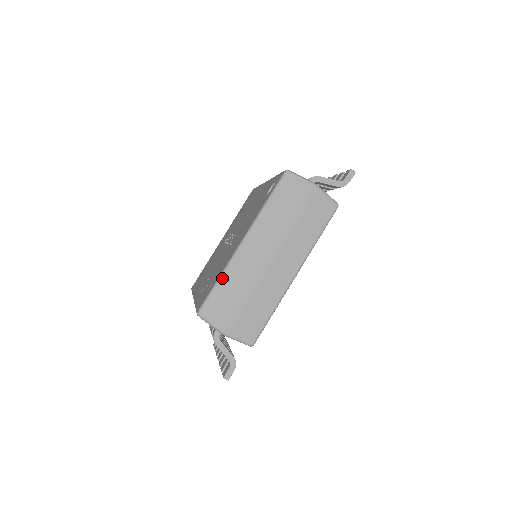
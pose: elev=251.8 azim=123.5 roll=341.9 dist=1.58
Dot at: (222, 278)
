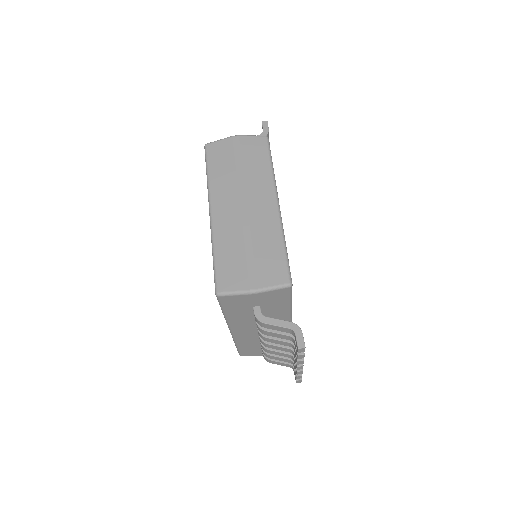
Dot at: (215, 250)
